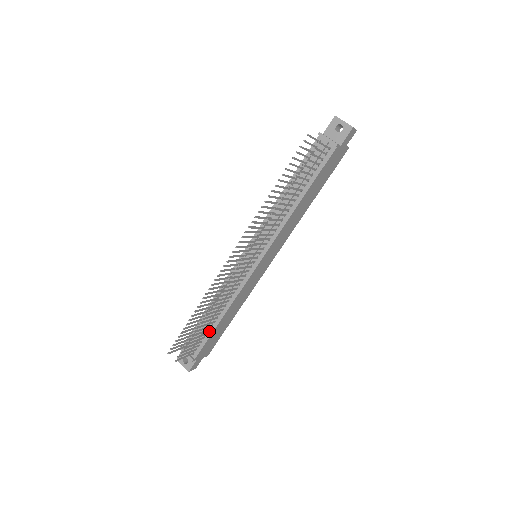
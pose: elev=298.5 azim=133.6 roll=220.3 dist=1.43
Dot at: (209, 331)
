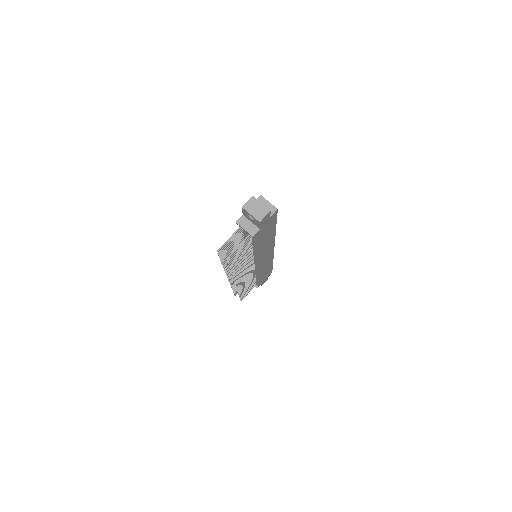
Dot at: (256, 280)
